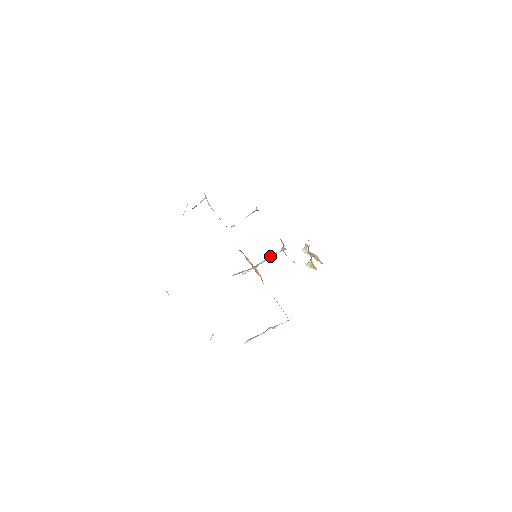
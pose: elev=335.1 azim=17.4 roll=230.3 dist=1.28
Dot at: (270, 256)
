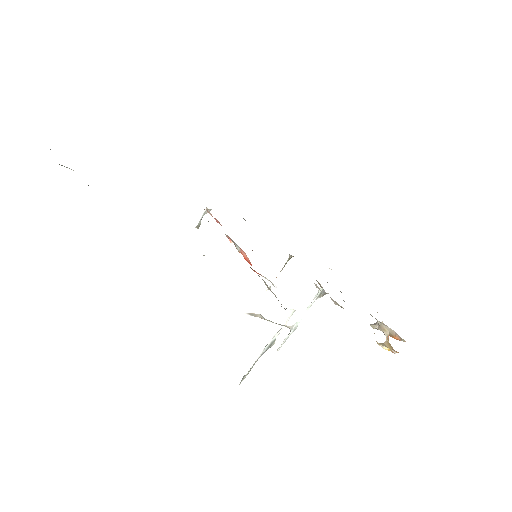
Dot at: (307, 307)
